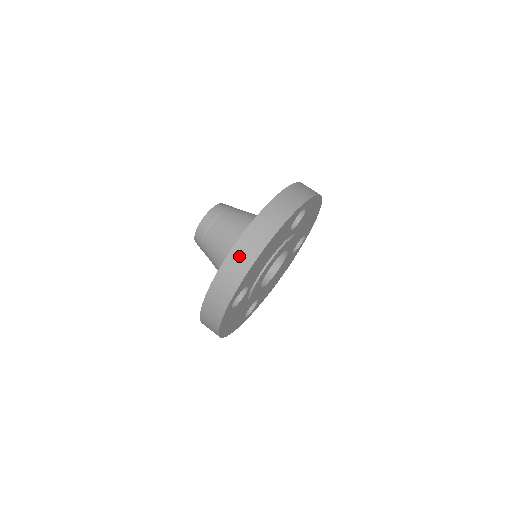
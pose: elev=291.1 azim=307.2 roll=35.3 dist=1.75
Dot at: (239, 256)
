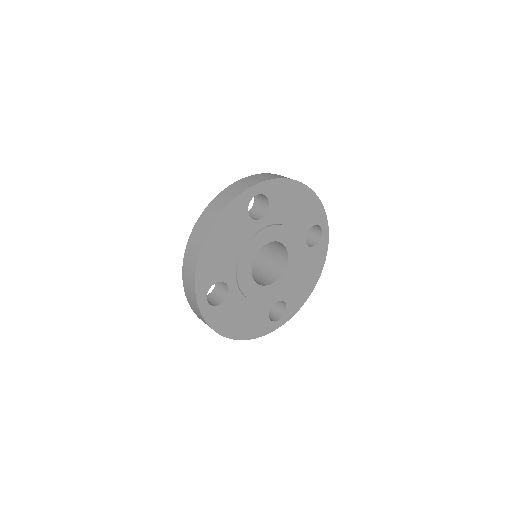
Dot at: (190, 253)
